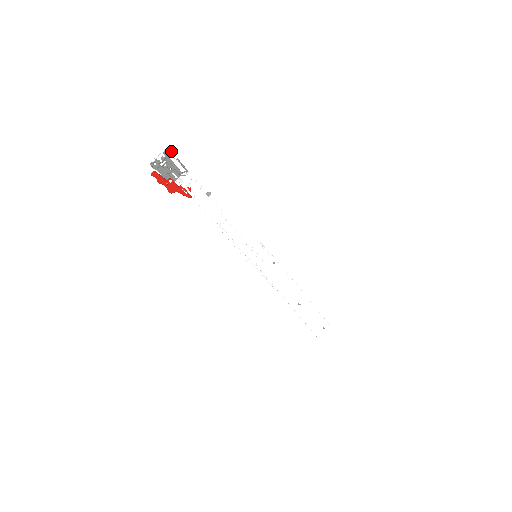
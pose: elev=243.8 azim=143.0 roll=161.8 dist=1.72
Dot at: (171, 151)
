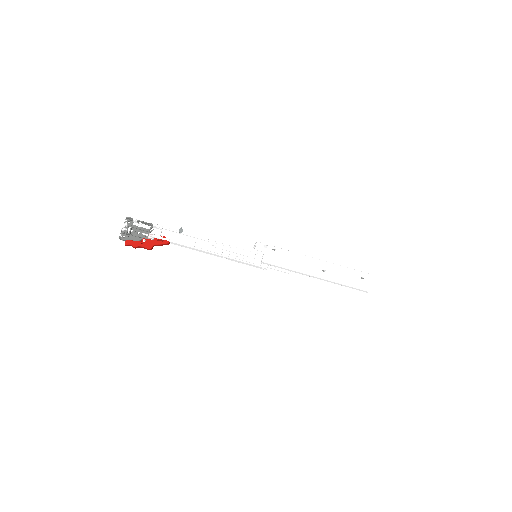
Dot at: (130, 218)
